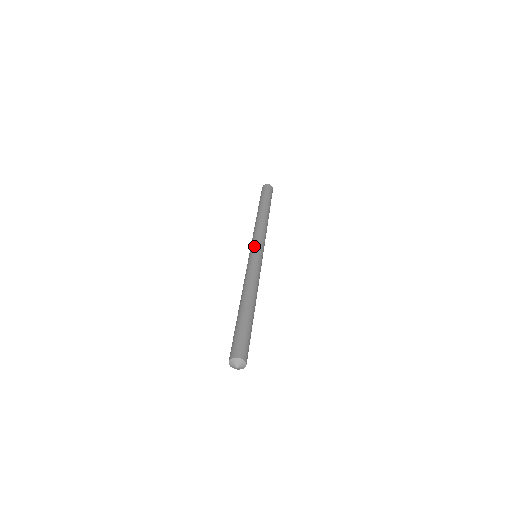
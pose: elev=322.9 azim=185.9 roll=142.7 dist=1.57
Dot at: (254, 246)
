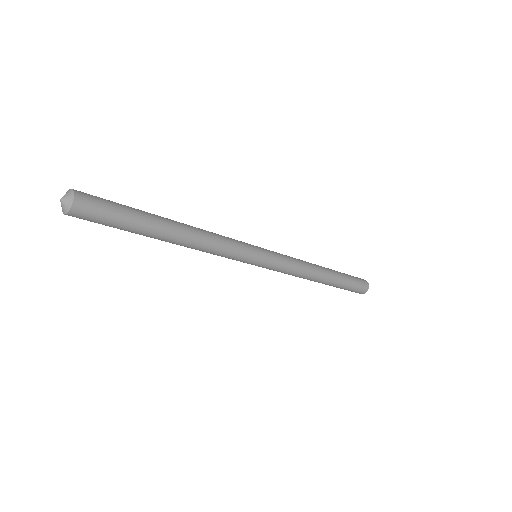
Dot at: occluded
